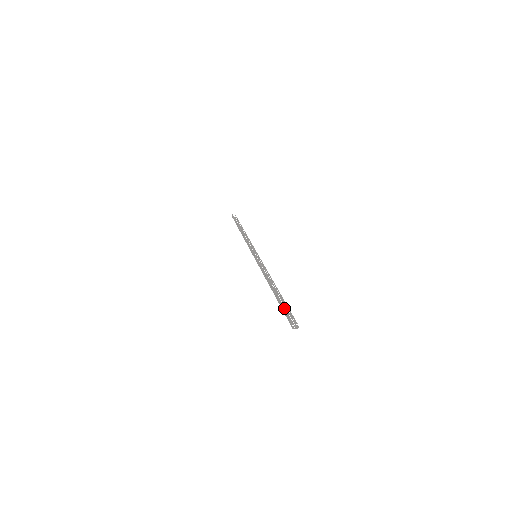
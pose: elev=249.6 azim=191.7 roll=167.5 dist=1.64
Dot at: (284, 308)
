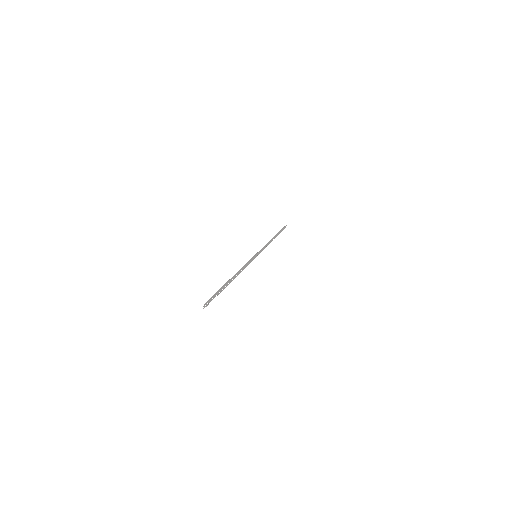
Dot at: occluded
